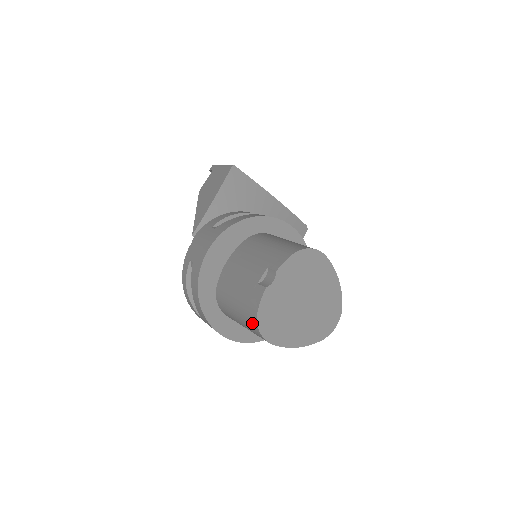
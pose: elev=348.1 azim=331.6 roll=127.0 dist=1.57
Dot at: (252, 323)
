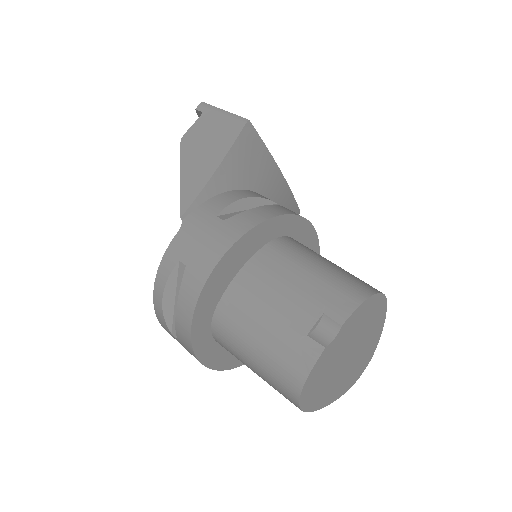
Dot at: (288, 387)
